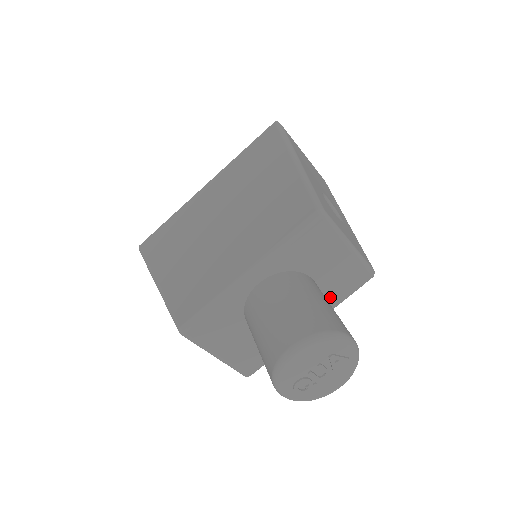
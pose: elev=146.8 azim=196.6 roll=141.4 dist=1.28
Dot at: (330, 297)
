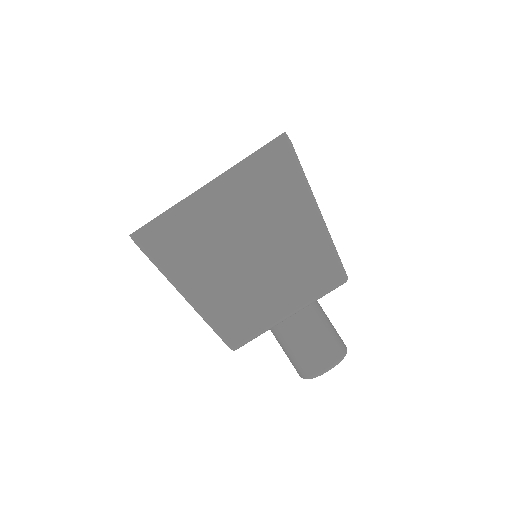
Dot at: occluded
